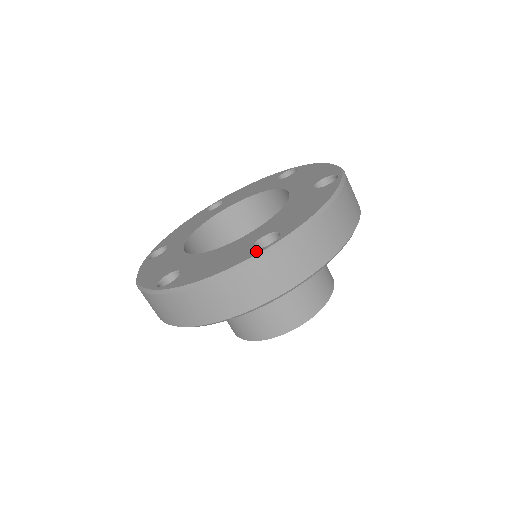
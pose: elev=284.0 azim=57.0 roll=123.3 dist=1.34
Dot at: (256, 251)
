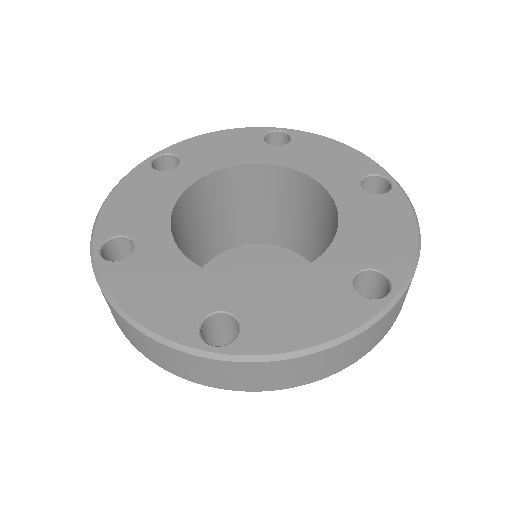
Dot at: (374, 304)
